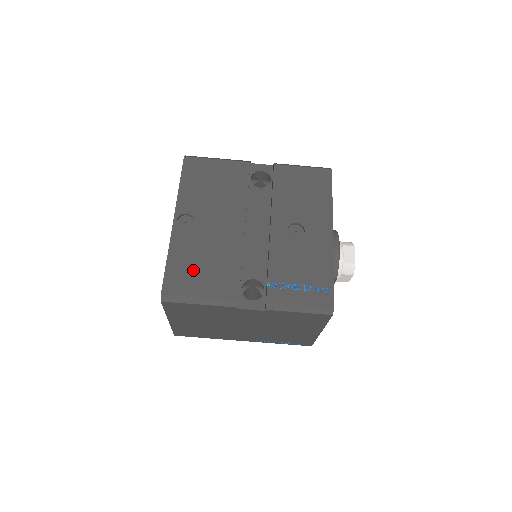
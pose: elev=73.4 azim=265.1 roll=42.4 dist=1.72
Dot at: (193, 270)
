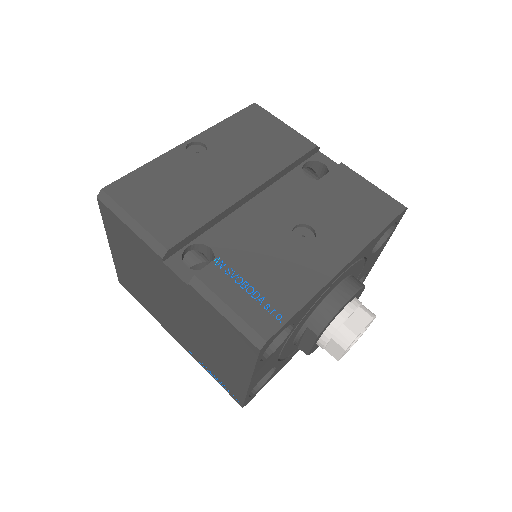
Dot at: (155, 191)
